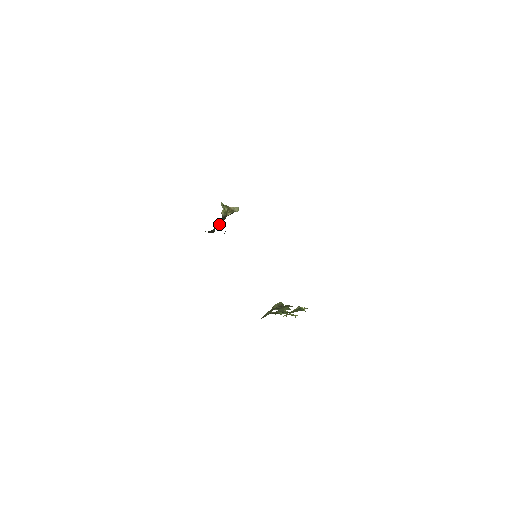
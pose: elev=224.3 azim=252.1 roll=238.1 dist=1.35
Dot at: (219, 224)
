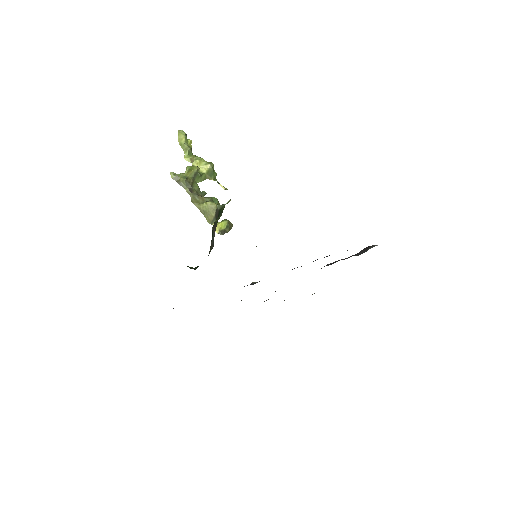
Dot at: occluded
